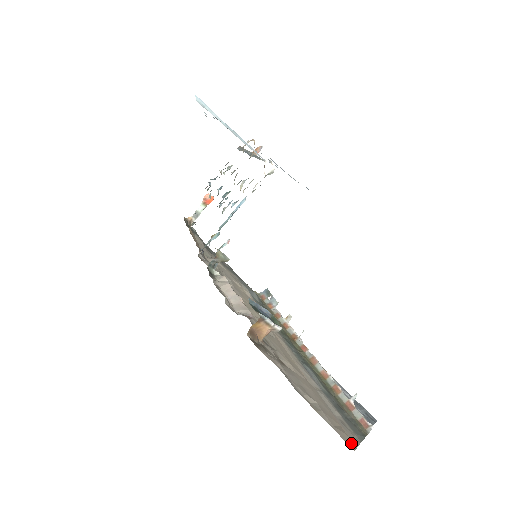
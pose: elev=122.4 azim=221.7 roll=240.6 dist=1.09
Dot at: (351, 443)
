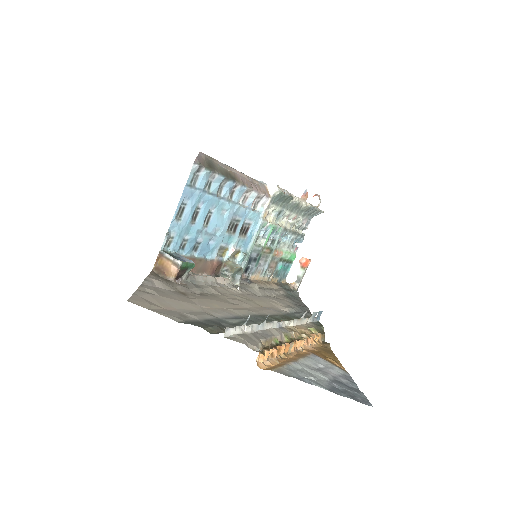
Dot at: (141, 304)
